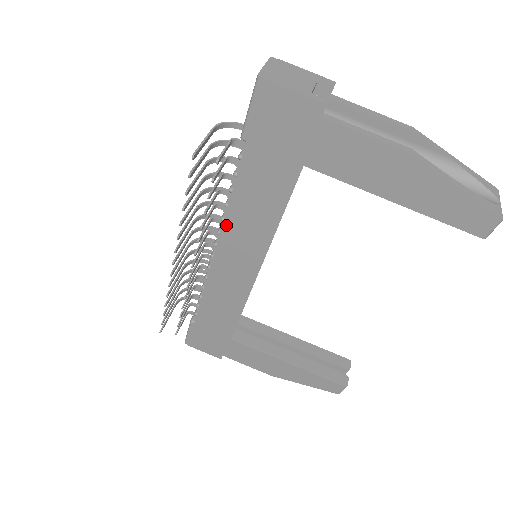
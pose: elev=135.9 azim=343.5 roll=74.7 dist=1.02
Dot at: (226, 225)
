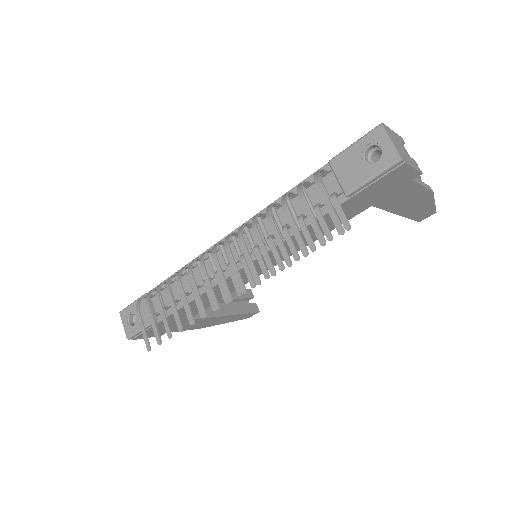
Dot at: occluded
